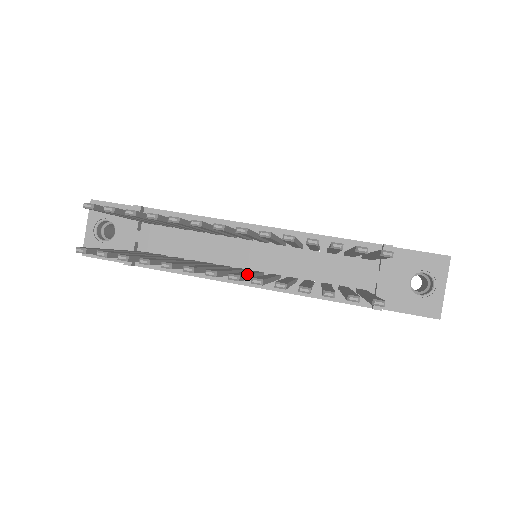
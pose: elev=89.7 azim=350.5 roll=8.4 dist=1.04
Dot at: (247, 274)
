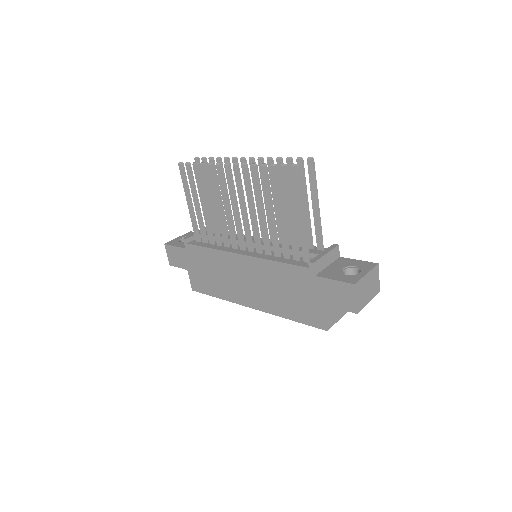
Dot at: occluded
